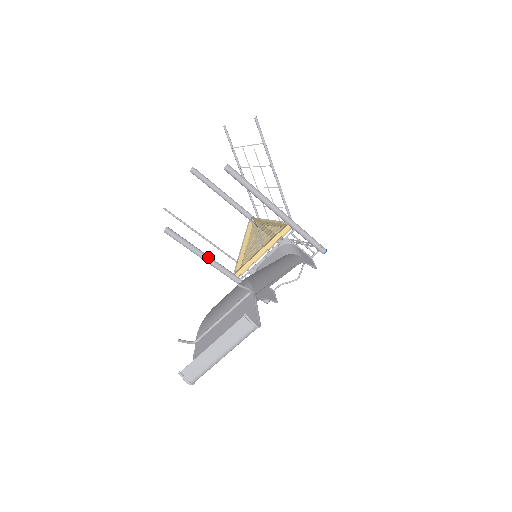
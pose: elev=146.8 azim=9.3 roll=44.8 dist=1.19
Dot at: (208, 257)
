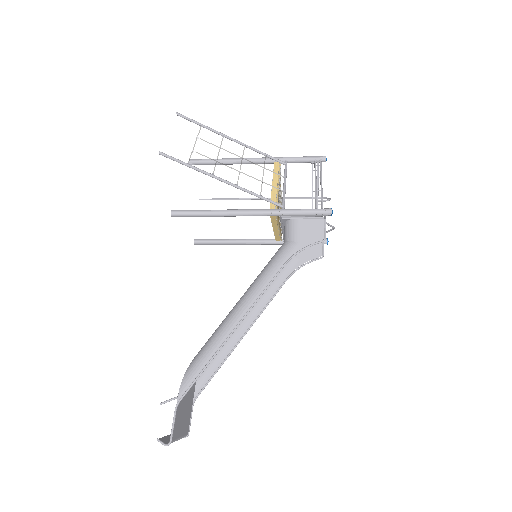
Dot at: (241, 242)
